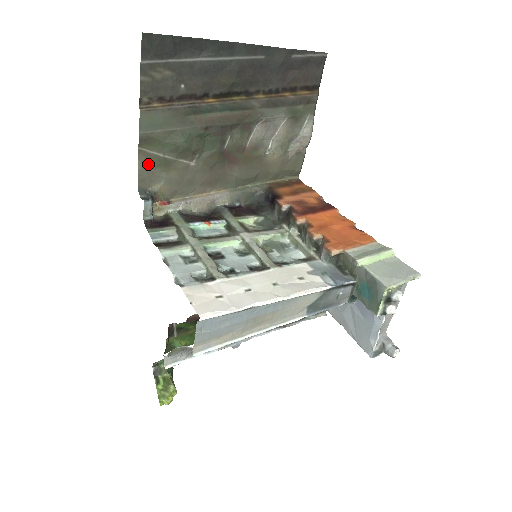
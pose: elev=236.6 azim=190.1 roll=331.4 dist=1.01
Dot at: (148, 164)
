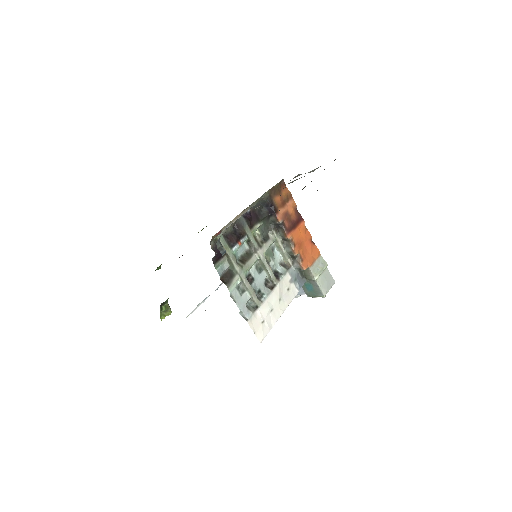
Dot at: occluded
